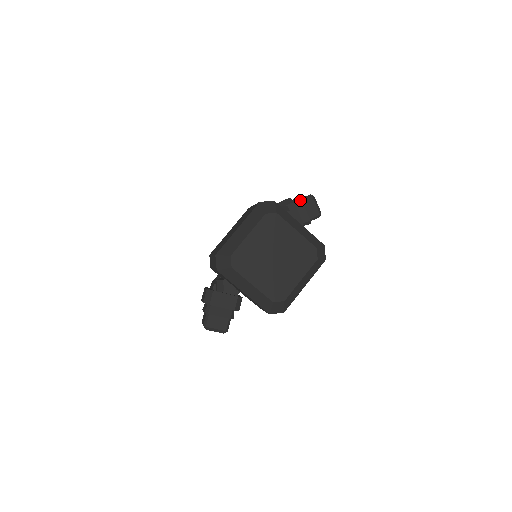
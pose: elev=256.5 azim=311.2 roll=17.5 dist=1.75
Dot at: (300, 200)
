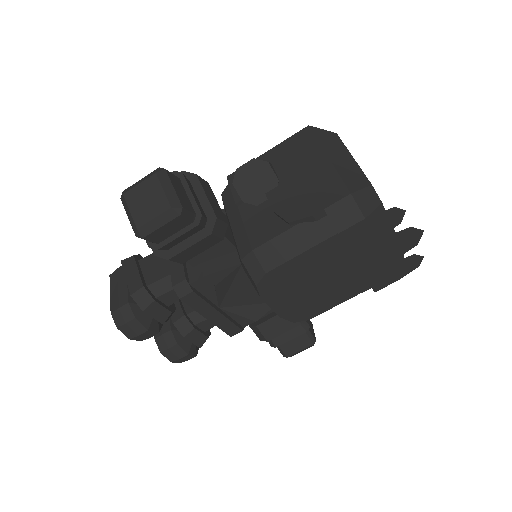
Dot at: occluded
